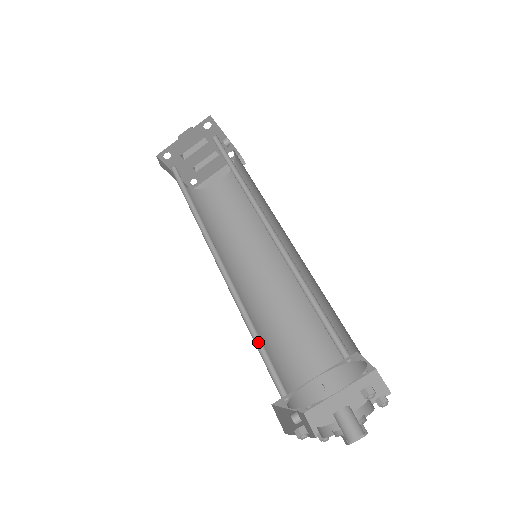
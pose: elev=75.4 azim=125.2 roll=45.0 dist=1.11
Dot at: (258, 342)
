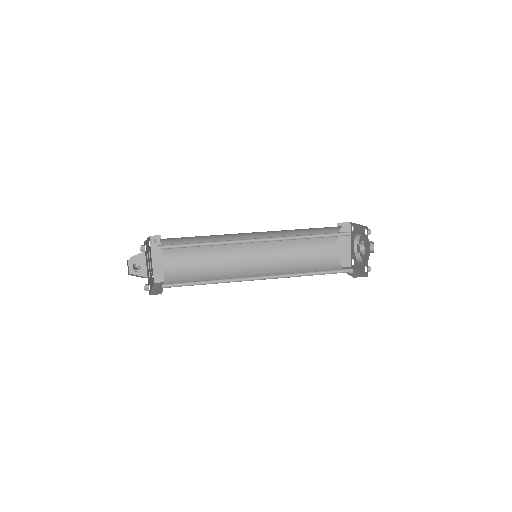
Dot at: (317, 273)
